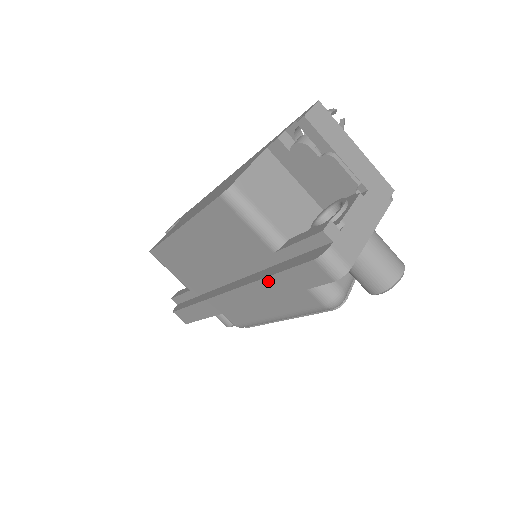
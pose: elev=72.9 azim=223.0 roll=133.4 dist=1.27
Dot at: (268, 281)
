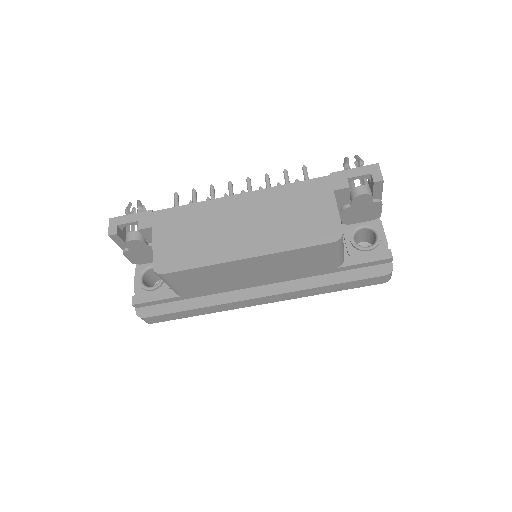
Dot at: (327, 287)
